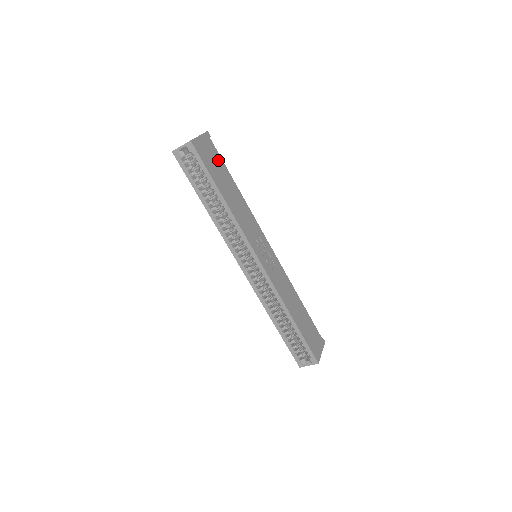
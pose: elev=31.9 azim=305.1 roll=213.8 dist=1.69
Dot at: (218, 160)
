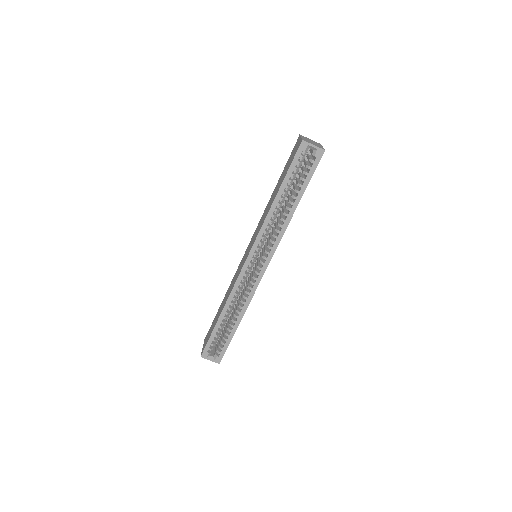
Dot at: occluded
